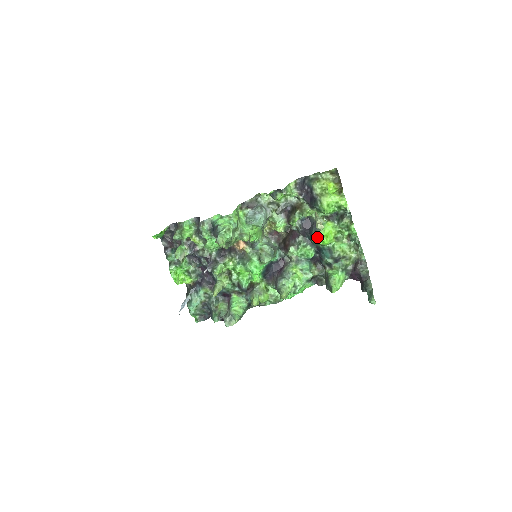
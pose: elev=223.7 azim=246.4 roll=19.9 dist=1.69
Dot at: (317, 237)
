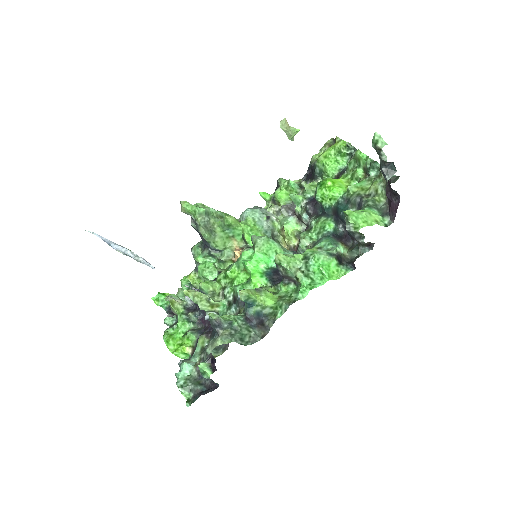
Dot at: (319, 187)
